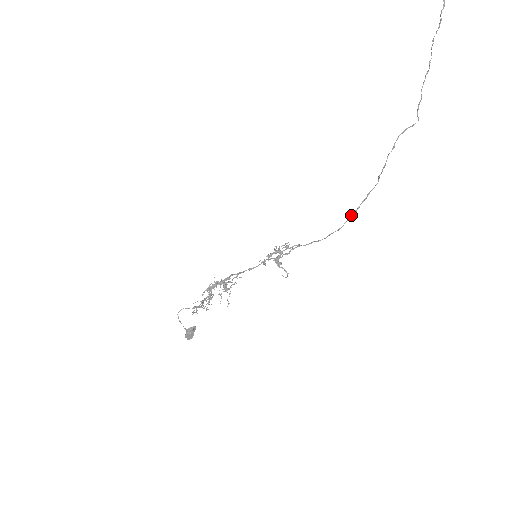
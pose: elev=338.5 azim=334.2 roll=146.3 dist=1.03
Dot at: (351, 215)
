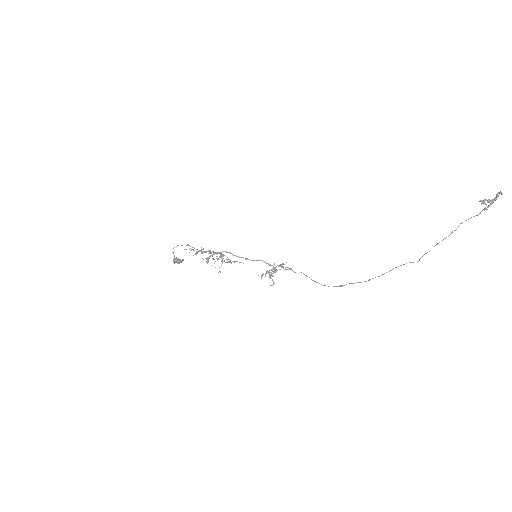
Dot at: (338, 286)
